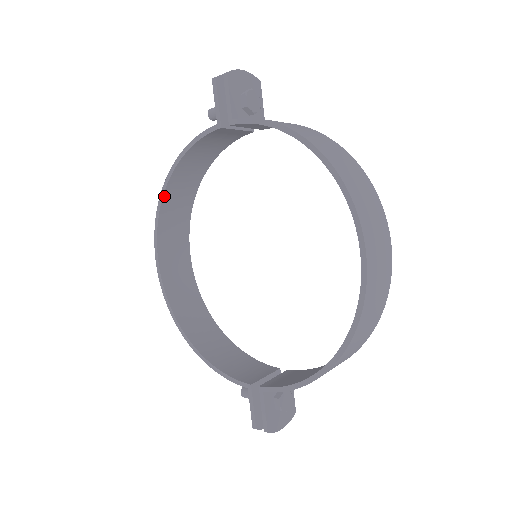
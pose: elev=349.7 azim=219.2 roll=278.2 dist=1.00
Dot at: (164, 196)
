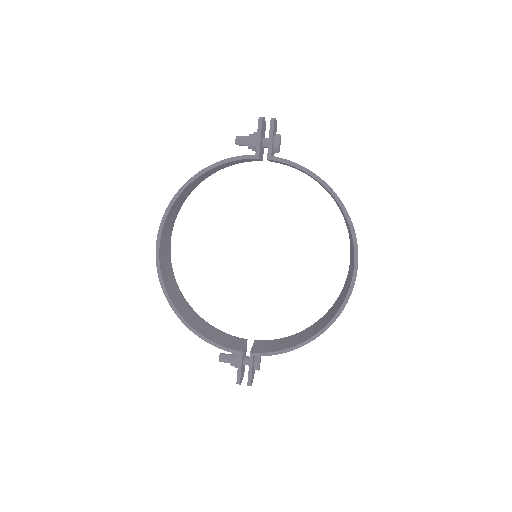
Dot at: (180, 195)
